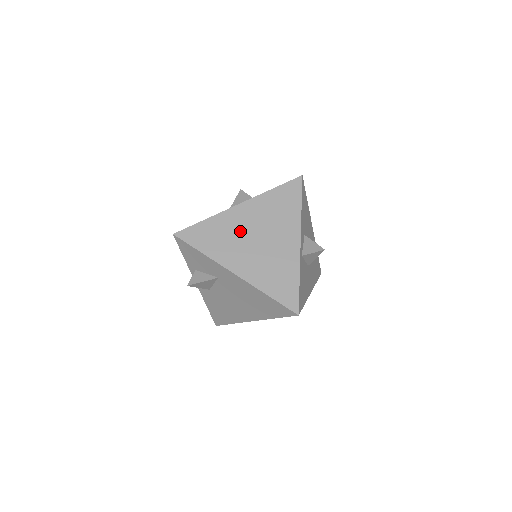
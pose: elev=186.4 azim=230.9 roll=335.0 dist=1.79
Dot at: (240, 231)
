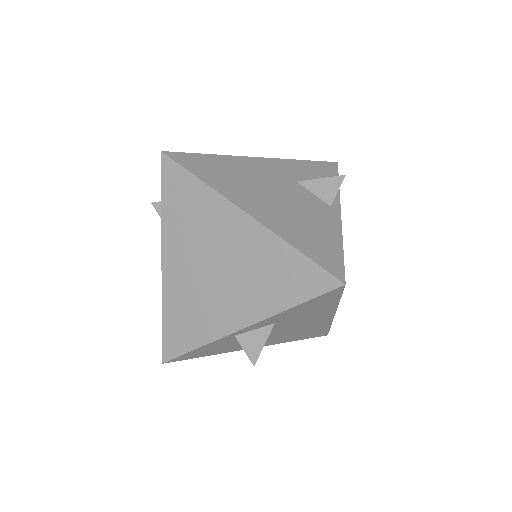
Dot at: (212, 237)
